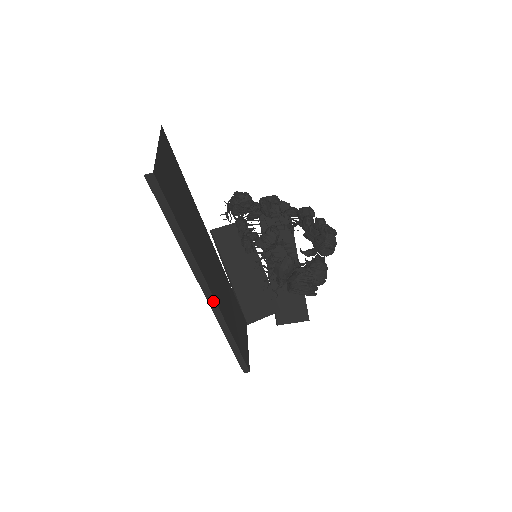
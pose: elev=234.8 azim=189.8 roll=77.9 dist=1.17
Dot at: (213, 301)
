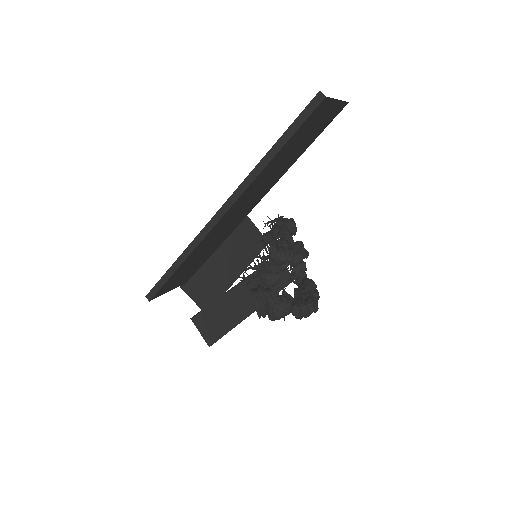
Dot at: (217, 219)
